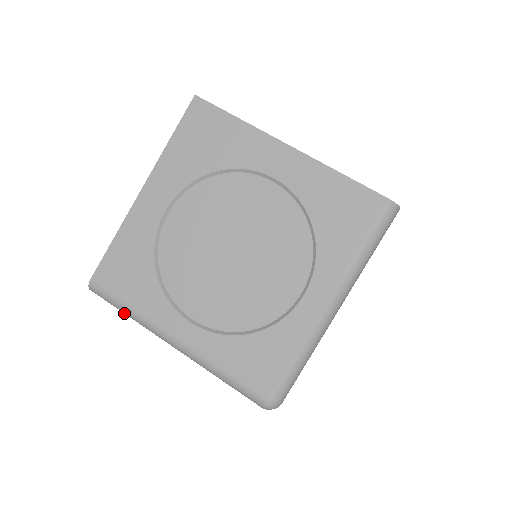
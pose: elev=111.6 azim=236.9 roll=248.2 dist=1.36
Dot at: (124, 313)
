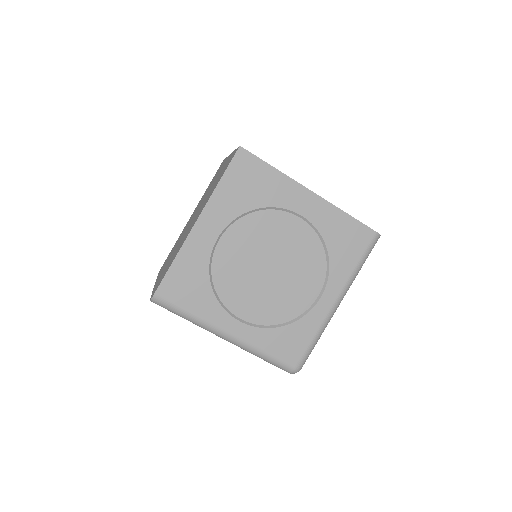
Dot at: (182, 317)
